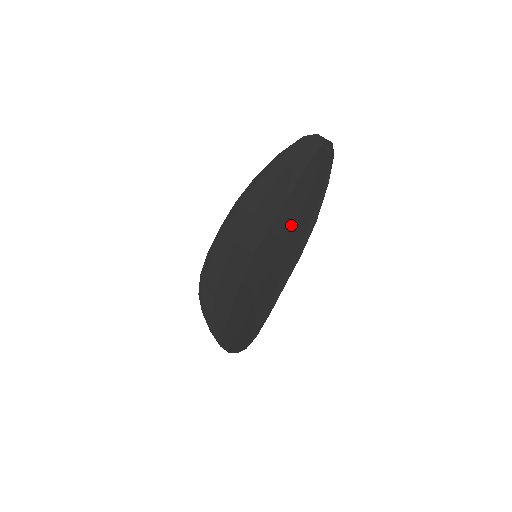
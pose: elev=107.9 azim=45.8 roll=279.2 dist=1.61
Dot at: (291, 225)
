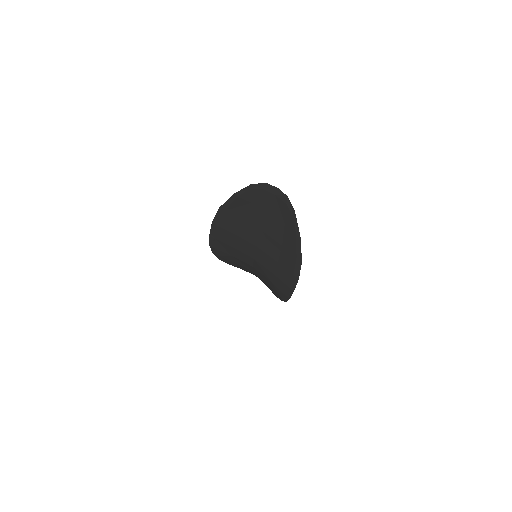
Dot at: (278, 253)
